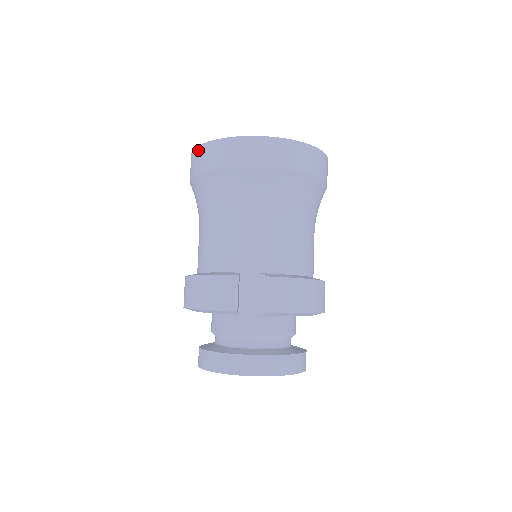
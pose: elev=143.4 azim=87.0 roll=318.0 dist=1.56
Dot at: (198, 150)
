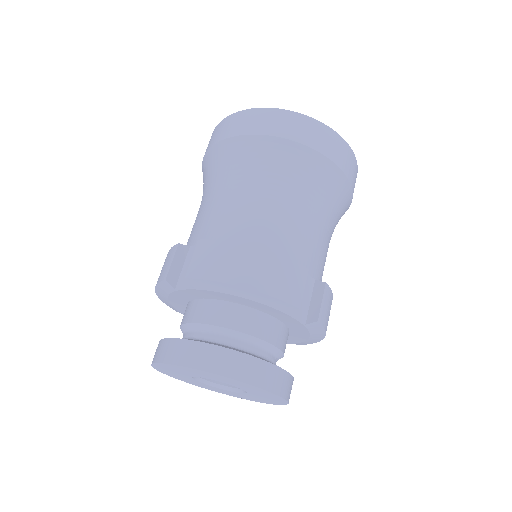
Dot at: occluded
